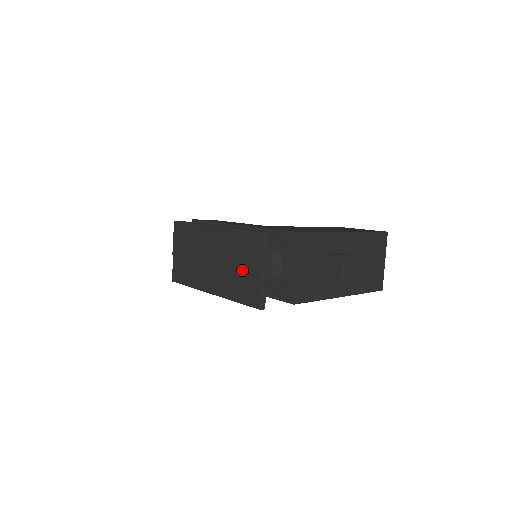
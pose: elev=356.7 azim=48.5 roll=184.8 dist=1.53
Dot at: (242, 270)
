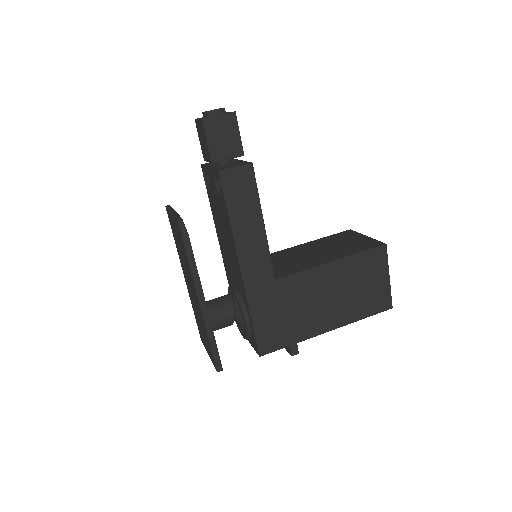
Dot at: (201, 330)
